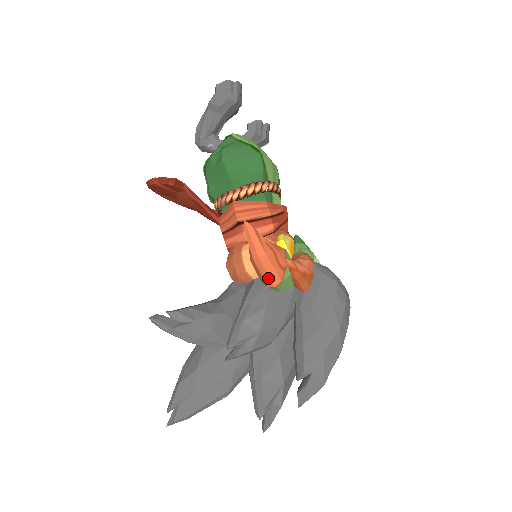
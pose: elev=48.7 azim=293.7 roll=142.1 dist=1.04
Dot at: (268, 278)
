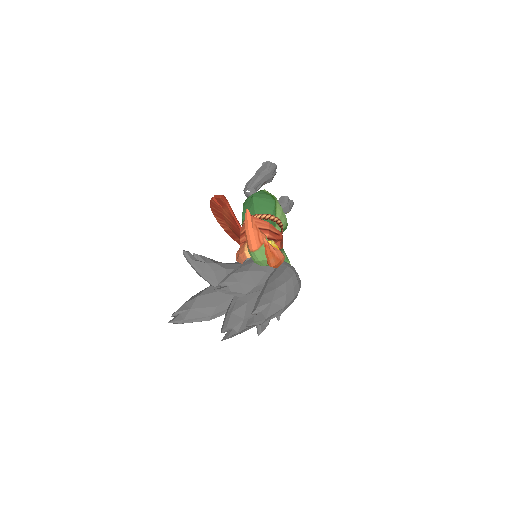
Dot at: (251, 244)
